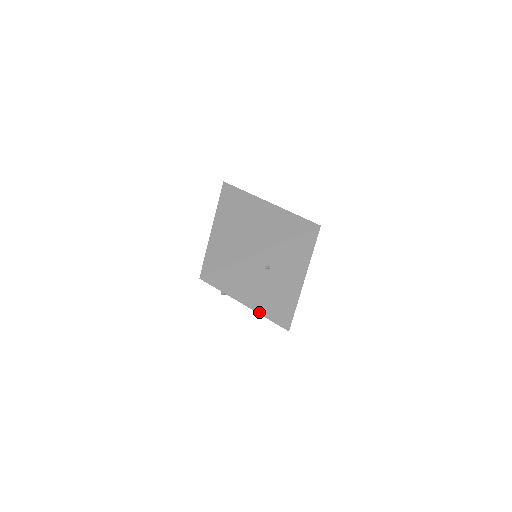
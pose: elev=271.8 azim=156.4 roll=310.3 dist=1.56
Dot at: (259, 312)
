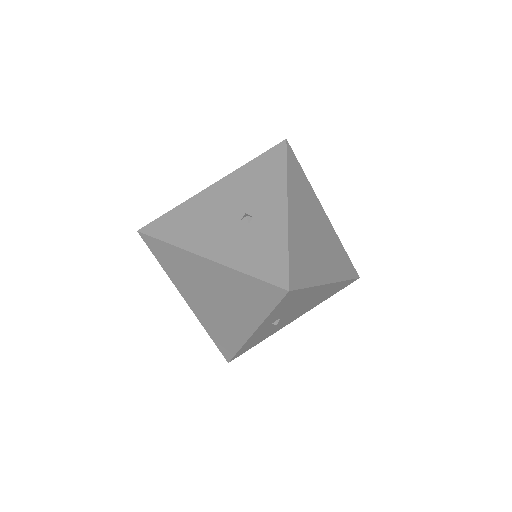
Dot at: occluded
